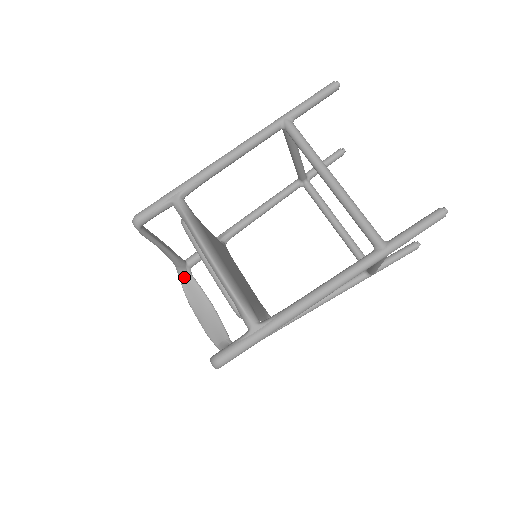
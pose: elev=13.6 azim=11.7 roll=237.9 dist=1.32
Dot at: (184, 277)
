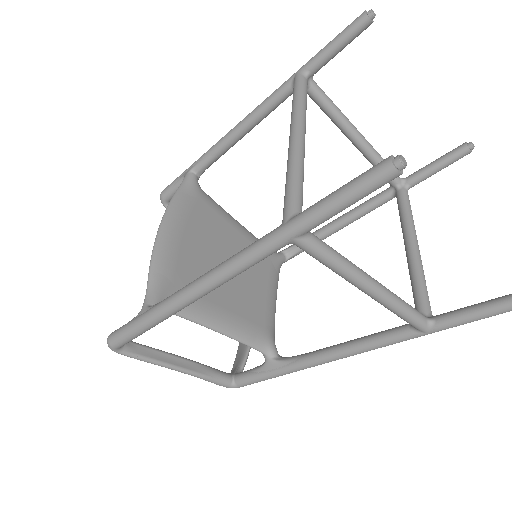
Dot at: occluded
